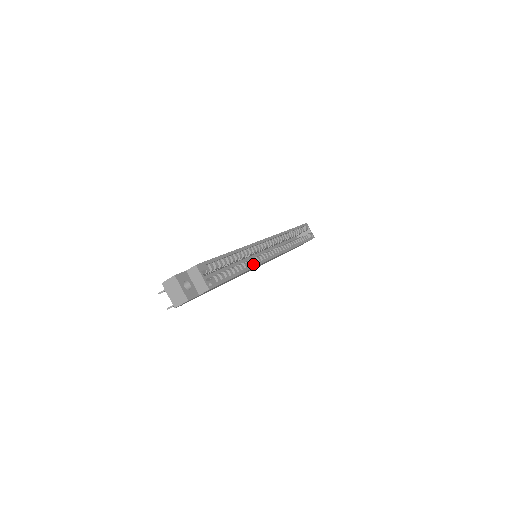
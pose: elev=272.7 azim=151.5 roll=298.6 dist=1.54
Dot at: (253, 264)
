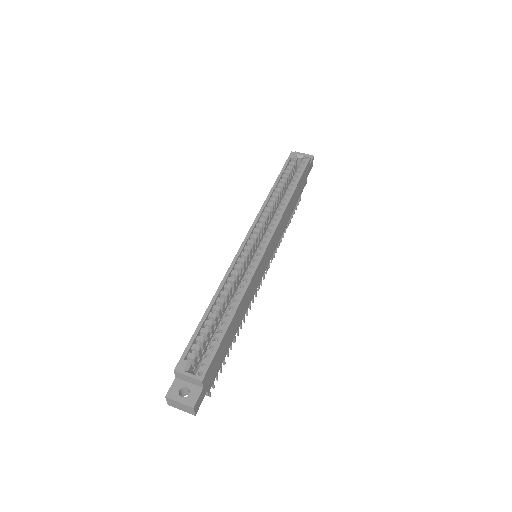
Dot at: (243, 288)
